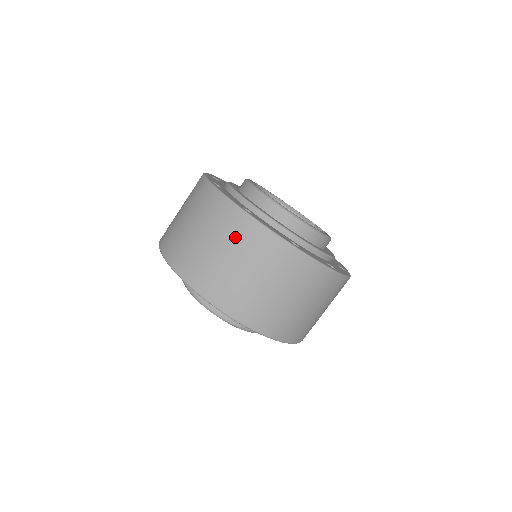
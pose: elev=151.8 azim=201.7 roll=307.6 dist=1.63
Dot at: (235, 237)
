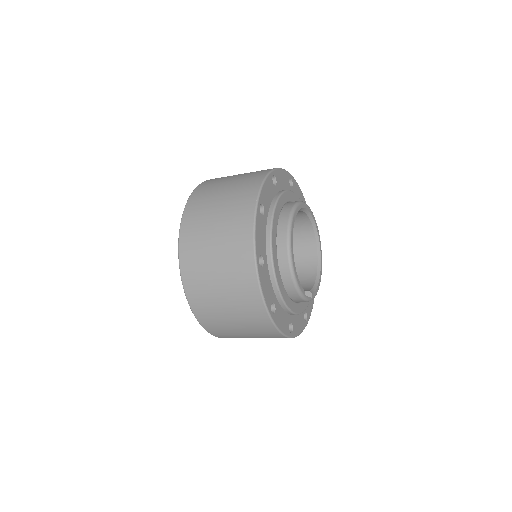
Dot at: (249, 176)
